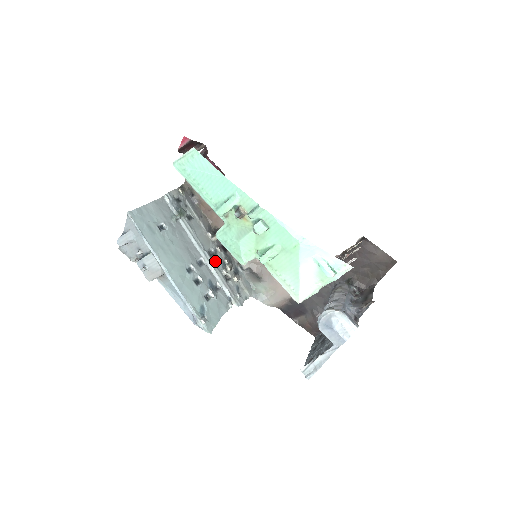
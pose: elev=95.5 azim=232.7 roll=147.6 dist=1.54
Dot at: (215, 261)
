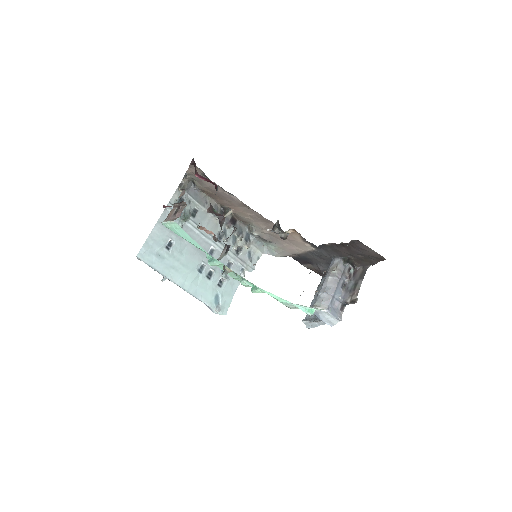
Dot at: (225, 243)
